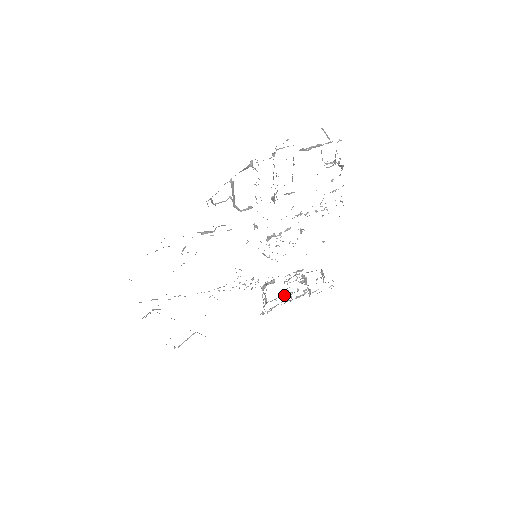
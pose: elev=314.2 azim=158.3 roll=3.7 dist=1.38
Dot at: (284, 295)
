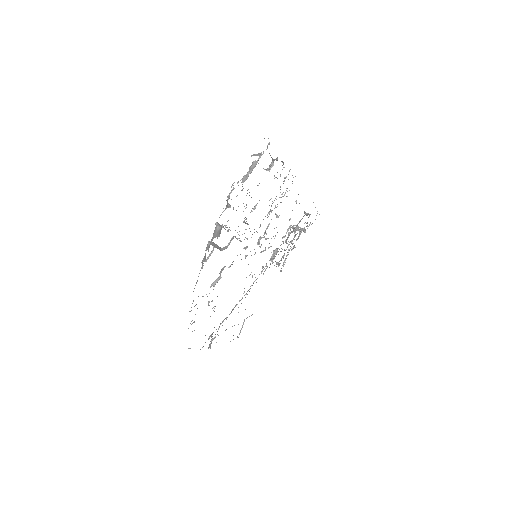
Dot at: (288, 249)
